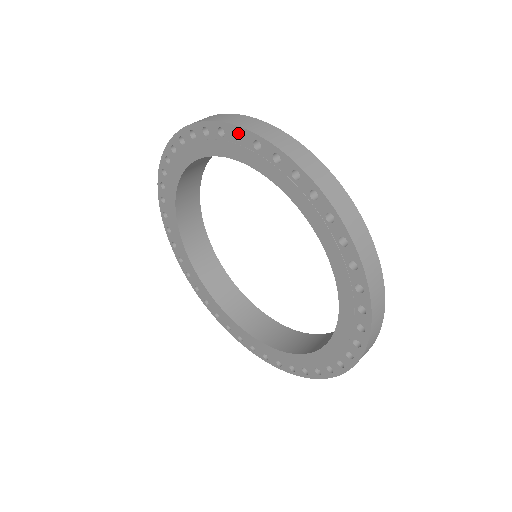
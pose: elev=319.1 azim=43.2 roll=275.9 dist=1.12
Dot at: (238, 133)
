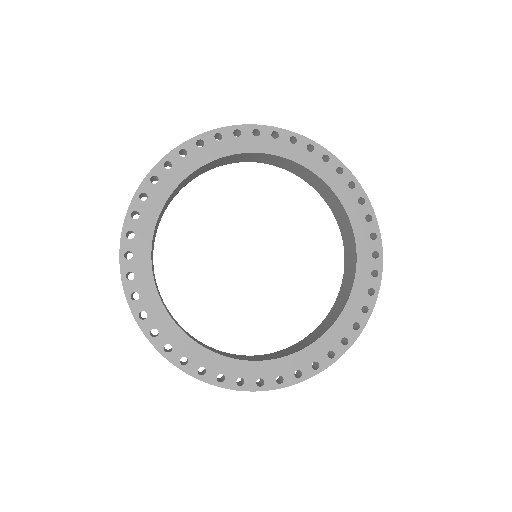
Dot at: (232, 135)
